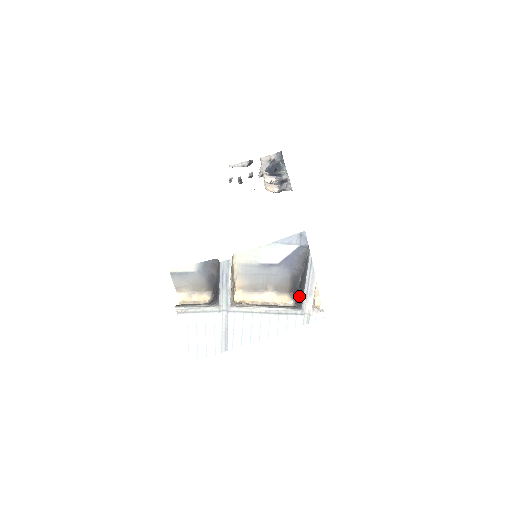
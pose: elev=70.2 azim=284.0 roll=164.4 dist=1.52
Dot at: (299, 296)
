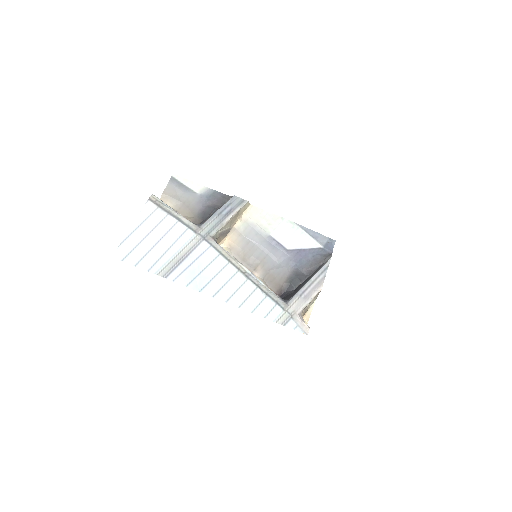
Dot at: (289, 295)
